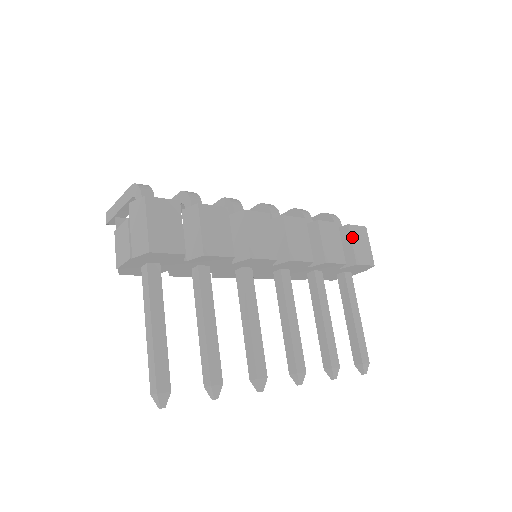
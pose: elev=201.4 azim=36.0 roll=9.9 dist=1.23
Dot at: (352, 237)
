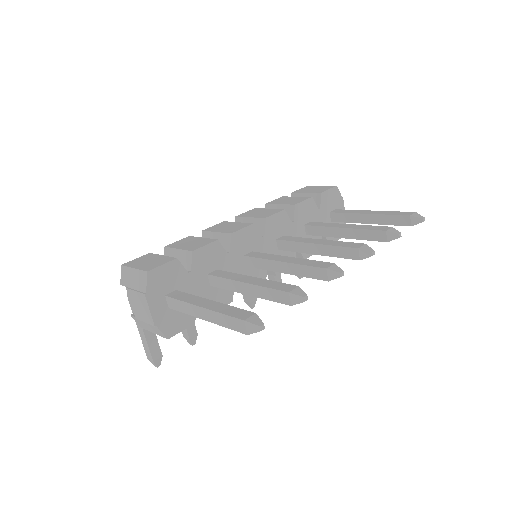
Dot at: (302, 192)
